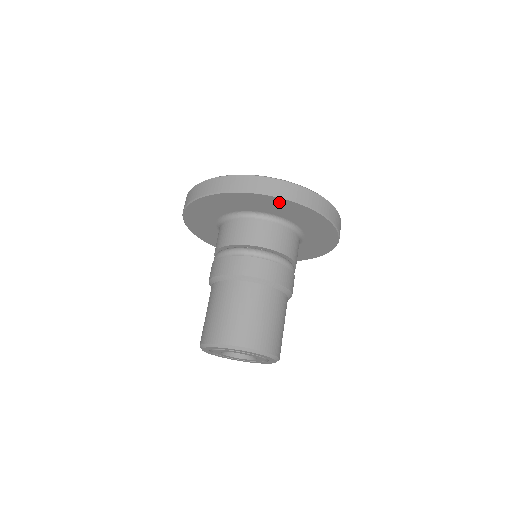
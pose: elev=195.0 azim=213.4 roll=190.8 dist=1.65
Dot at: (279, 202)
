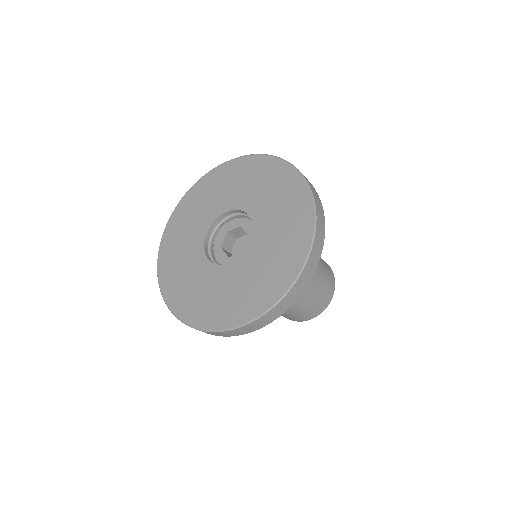
Dot at: occluded
